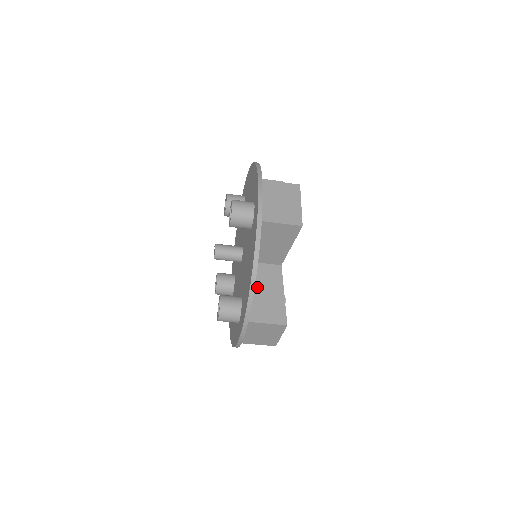
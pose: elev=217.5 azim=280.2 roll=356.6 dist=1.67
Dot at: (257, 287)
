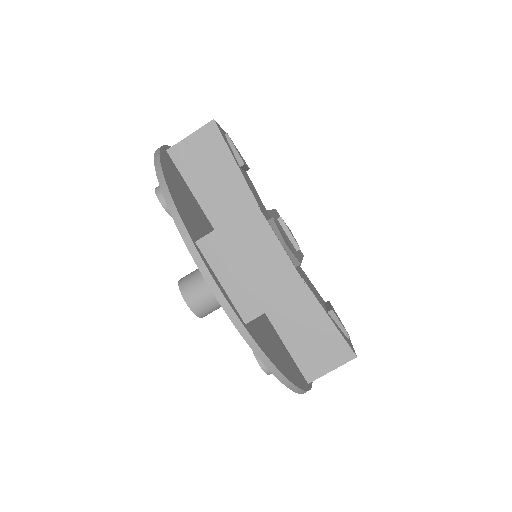
Dot at: occluded
